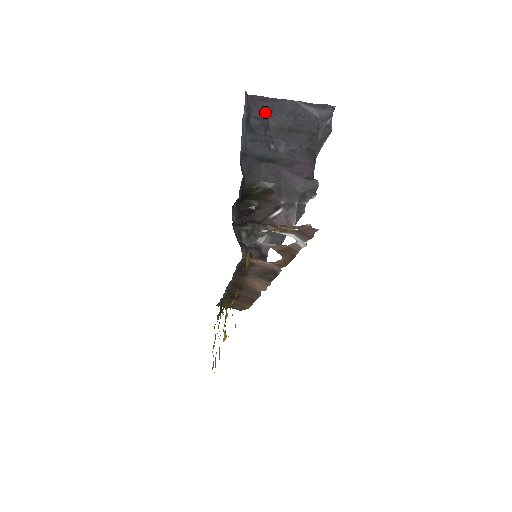
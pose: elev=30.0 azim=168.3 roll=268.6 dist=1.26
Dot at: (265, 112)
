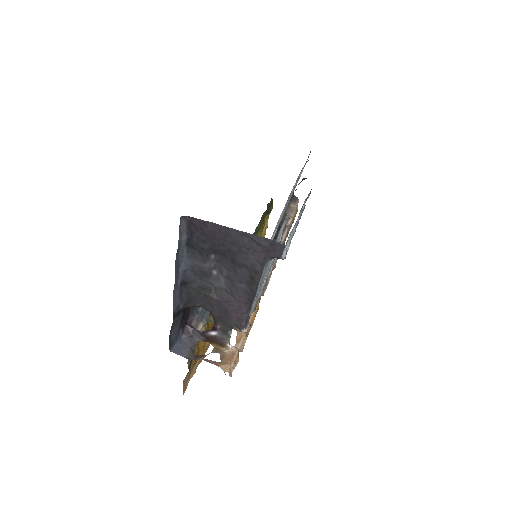
Dot at: (206, 237)
